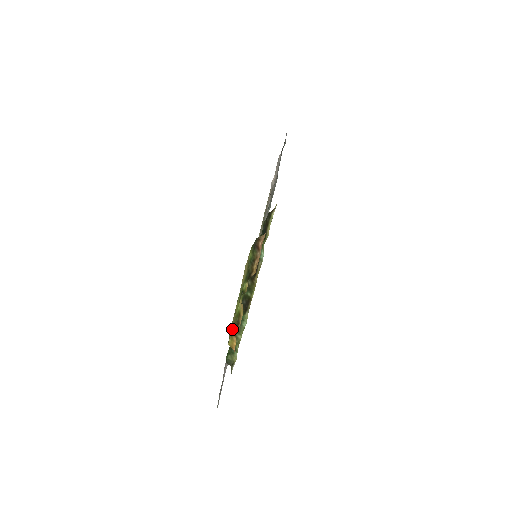
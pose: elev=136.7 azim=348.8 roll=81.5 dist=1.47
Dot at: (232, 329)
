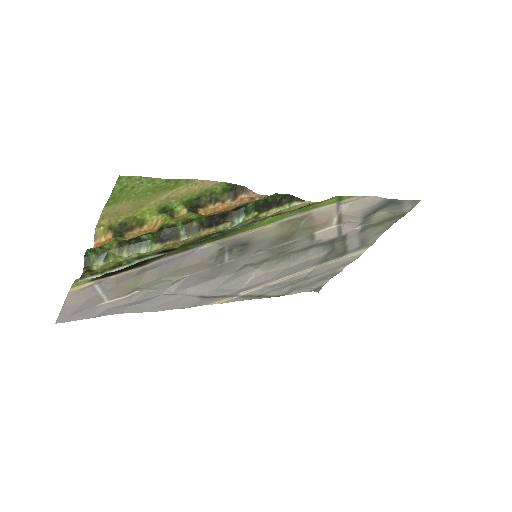
Dot at: (117, 223)
